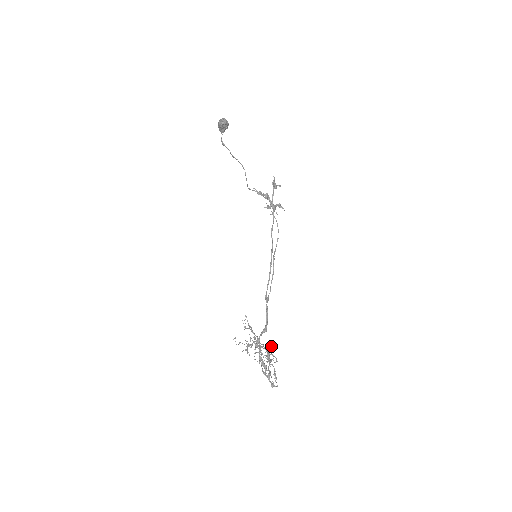
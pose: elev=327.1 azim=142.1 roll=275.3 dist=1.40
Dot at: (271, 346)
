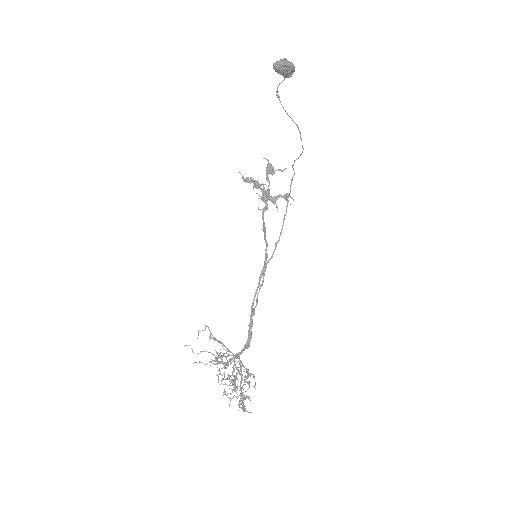
Dot at: (246, 368)
